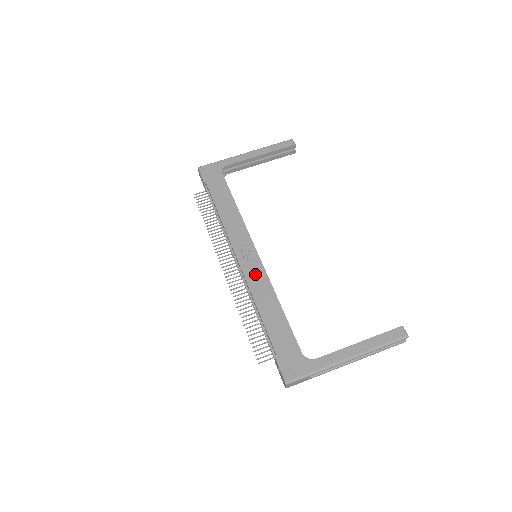
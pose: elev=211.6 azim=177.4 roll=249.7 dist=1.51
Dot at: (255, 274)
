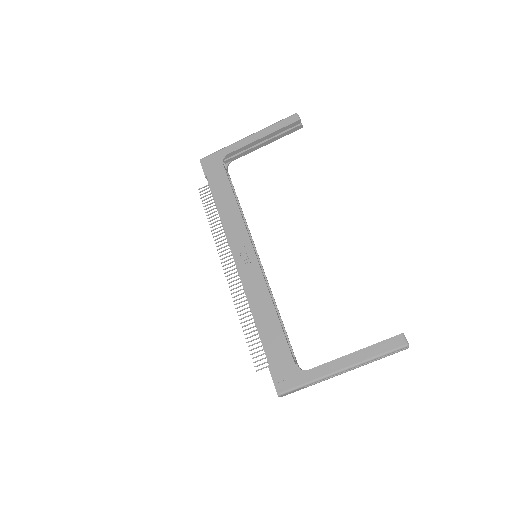
Dot at: (252, 278)
